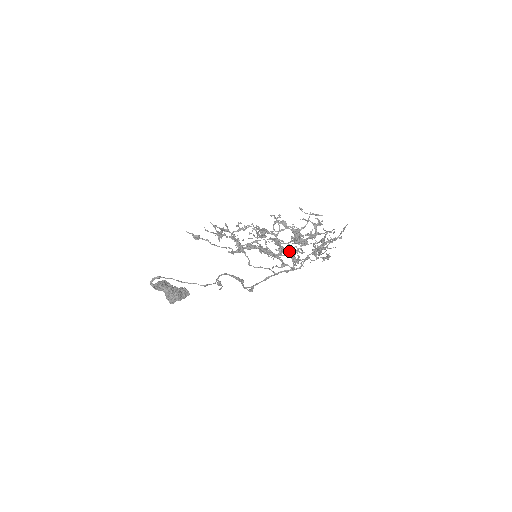
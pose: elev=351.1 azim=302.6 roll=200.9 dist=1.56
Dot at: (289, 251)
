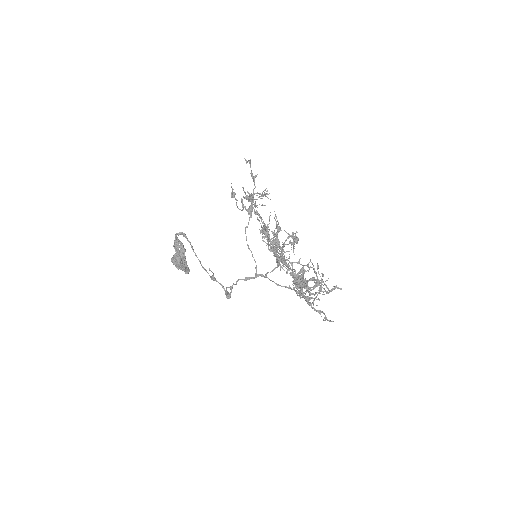
Dot at: (280, 248)
